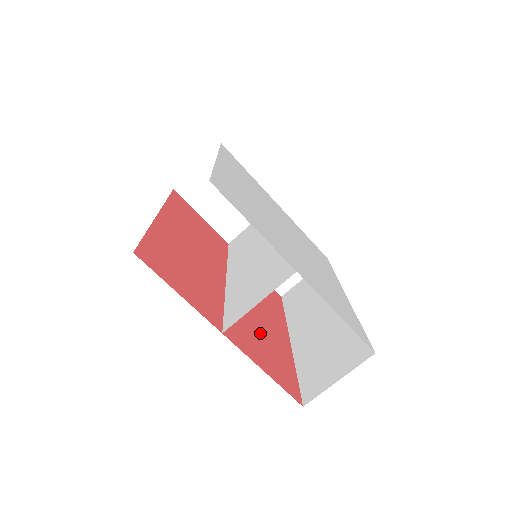
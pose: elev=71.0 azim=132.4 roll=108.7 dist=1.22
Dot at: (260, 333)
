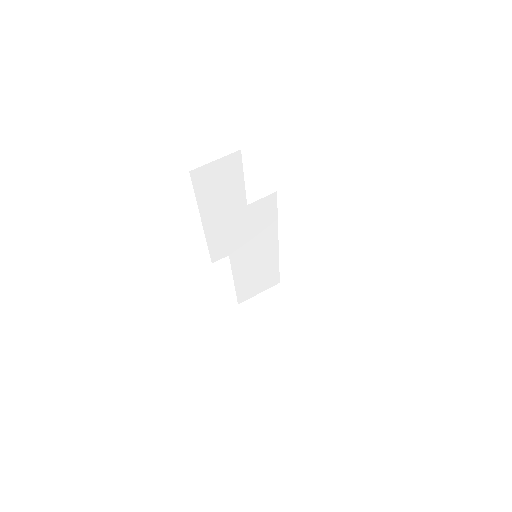
Dot at: occluded
